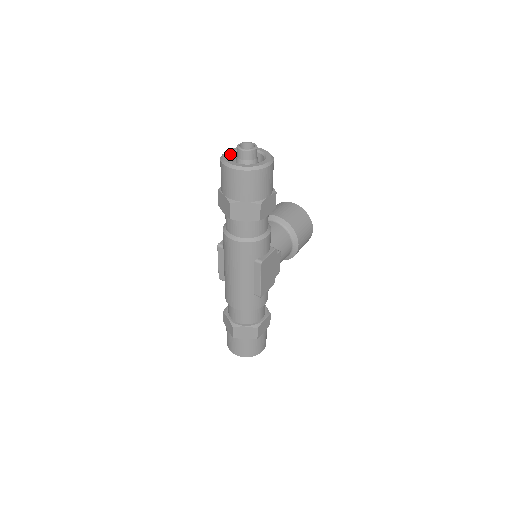
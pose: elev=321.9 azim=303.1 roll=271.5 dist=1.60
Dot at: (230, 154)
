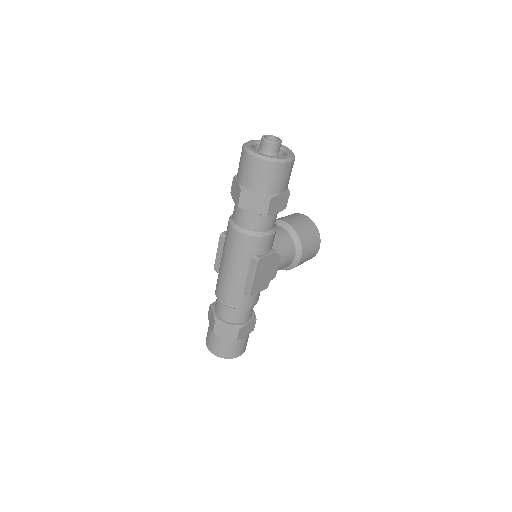
Dot at: (254, 143)
